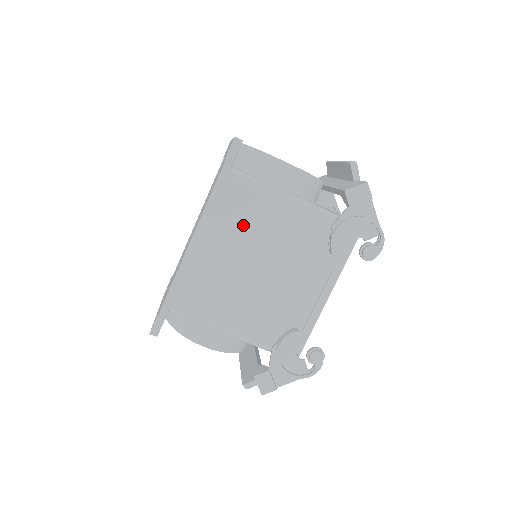
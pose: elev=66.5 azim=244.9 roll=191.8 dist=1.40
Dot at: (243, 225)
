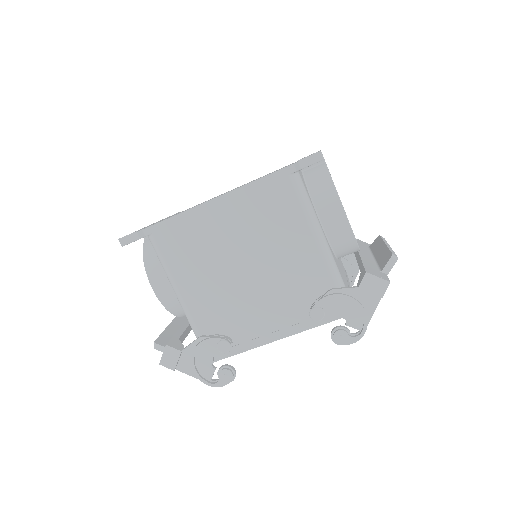
Dot at: (264, 224)
